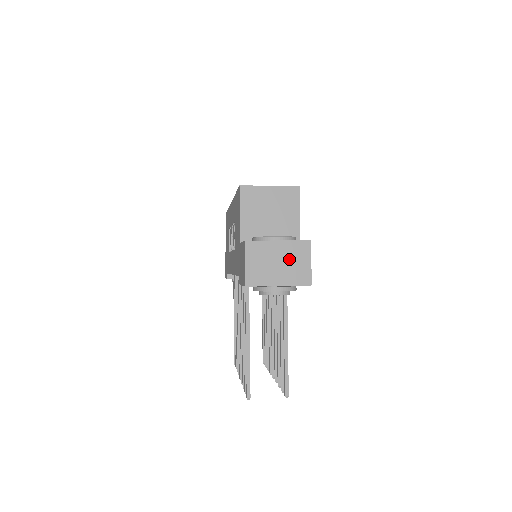
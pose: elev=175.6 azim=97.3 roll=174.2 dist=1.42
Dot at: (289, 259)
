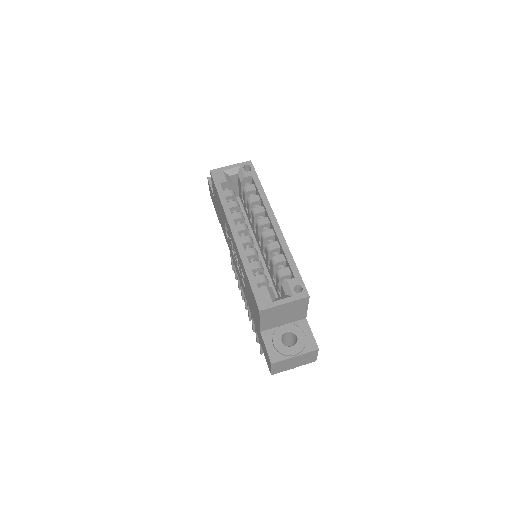
Dot at: (302, 359)
